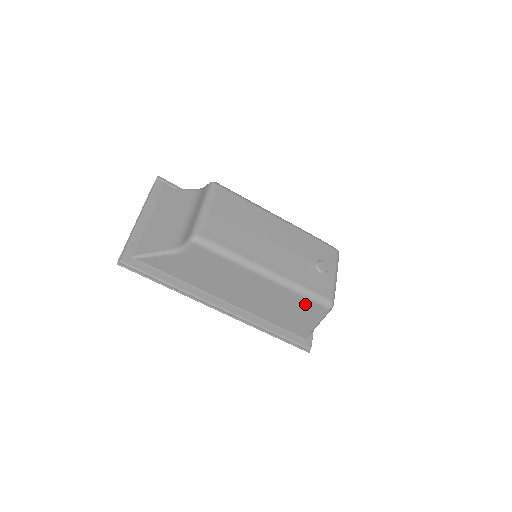
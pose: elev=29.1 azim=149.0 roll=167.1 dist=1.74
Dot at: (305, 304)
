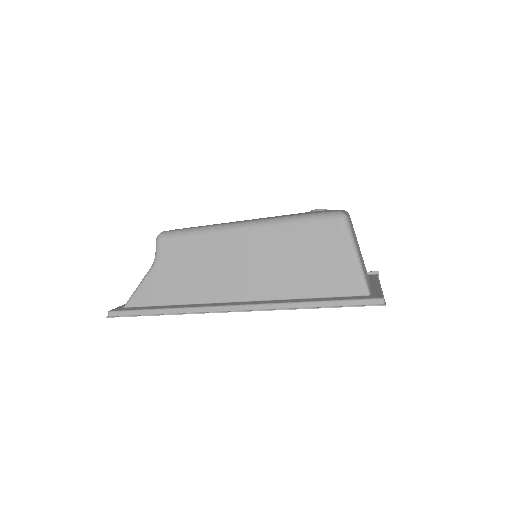
Dot at: (312, 233)
